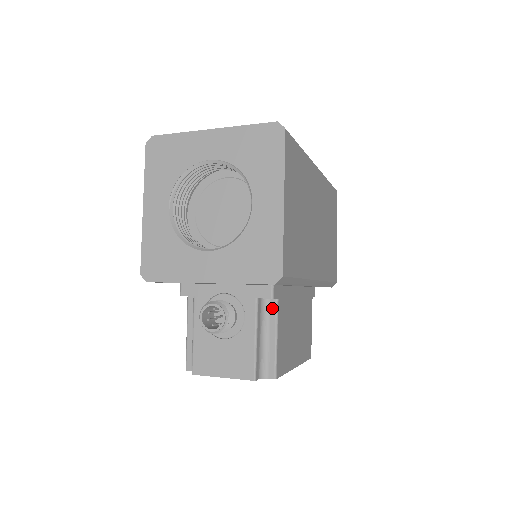
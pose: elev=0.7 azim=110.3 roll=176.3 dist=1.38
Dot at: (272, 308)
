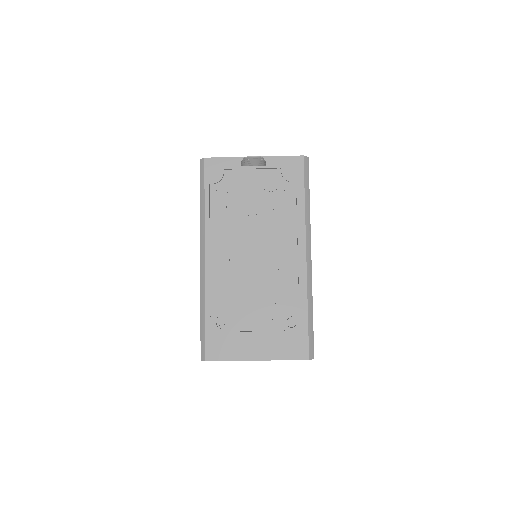
Dot at: occluded
